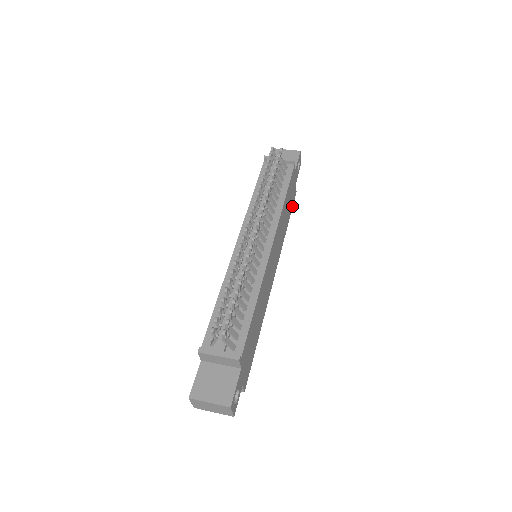
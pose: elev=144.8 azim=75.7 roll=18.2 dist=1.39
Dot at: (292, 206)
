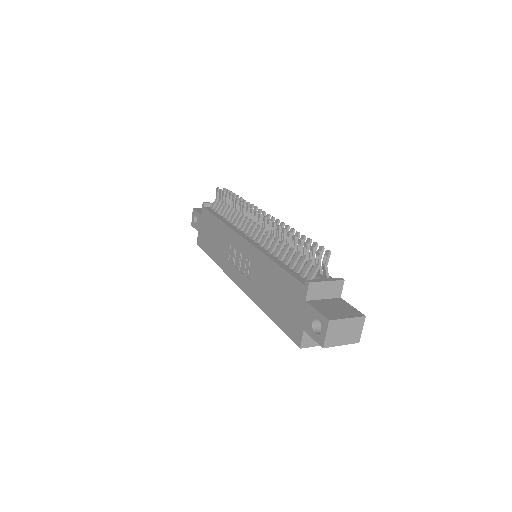
Dot at: occluded
